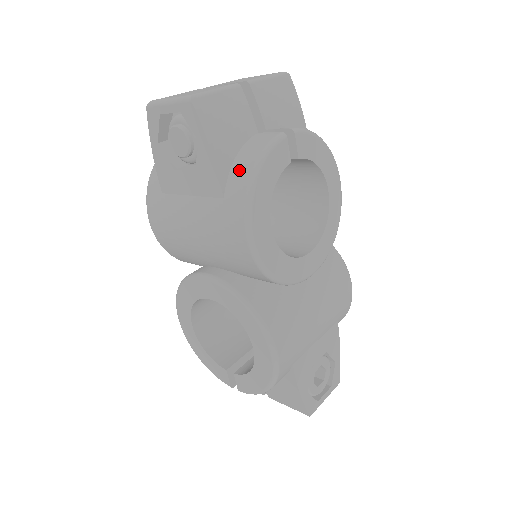
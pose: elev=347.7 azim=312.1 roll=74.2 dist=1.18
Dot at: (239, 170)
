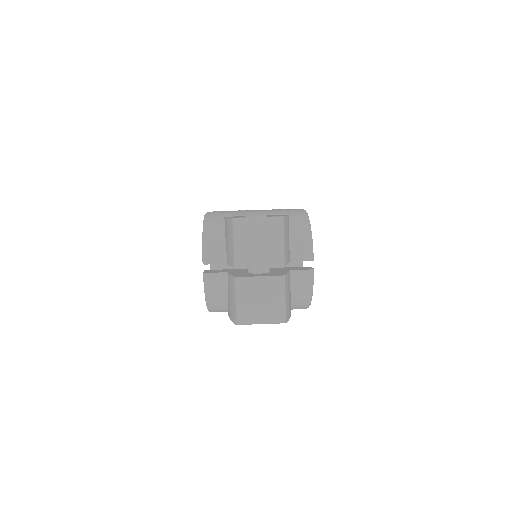
Dot at: (299, 301)
